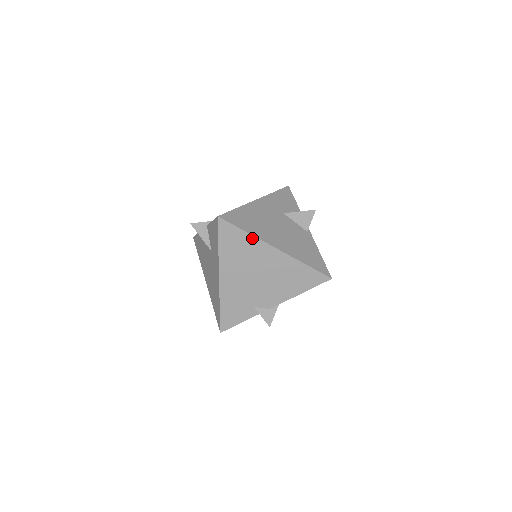
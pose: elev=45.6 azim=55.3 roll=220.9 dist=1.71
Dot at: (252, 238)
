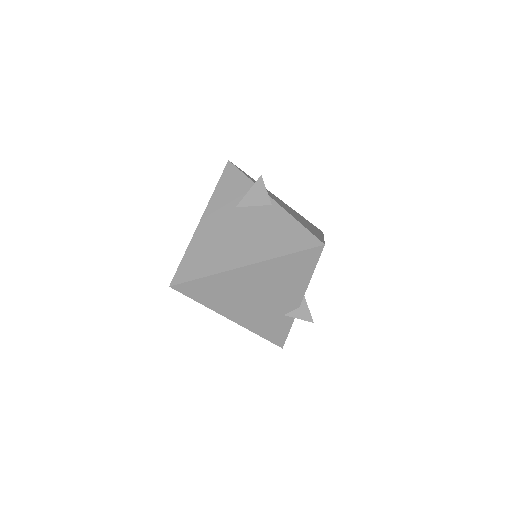
Dot at: (215, 277)
